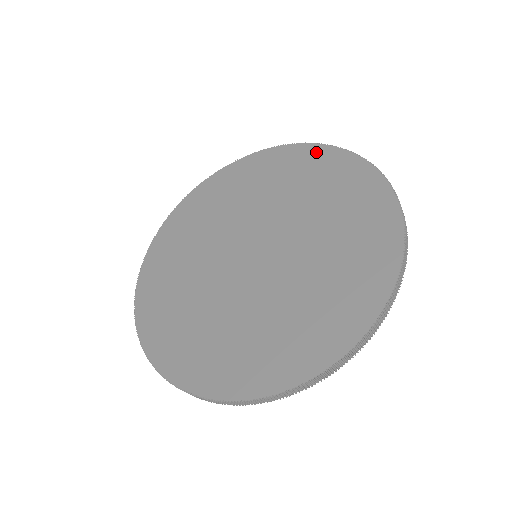
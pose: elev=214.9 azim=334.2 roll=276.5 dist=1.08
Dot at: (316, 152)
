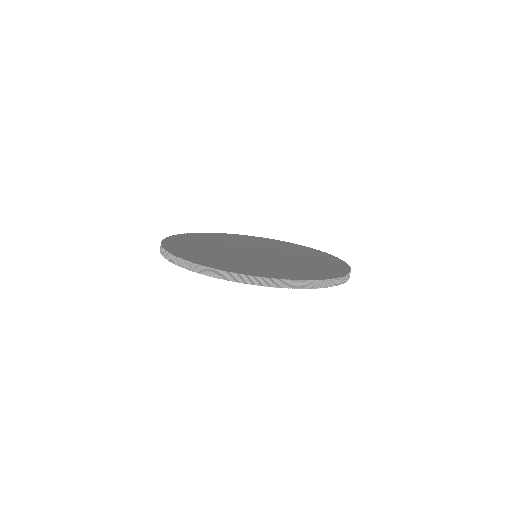
Dot at: (320, 252)
